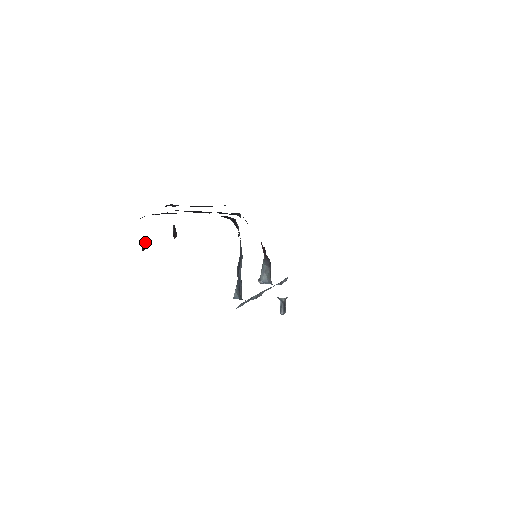
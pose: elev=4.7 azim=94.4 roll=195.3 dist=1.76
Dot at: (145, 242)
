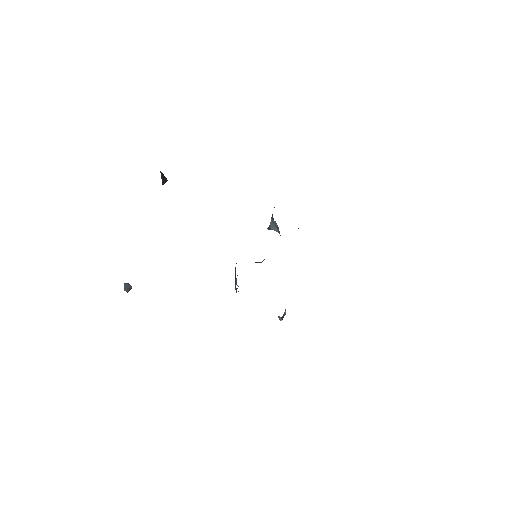
Dot at: (128, 286)
